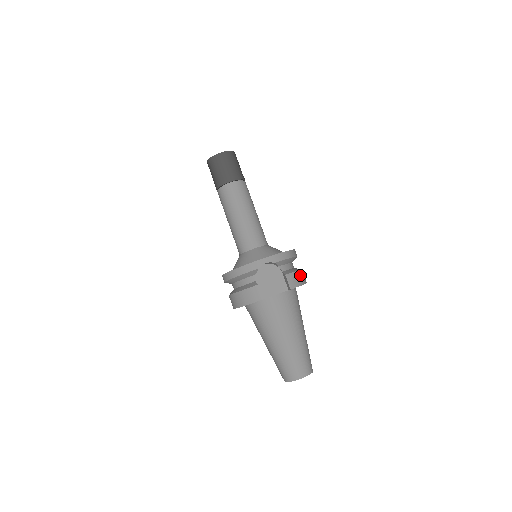
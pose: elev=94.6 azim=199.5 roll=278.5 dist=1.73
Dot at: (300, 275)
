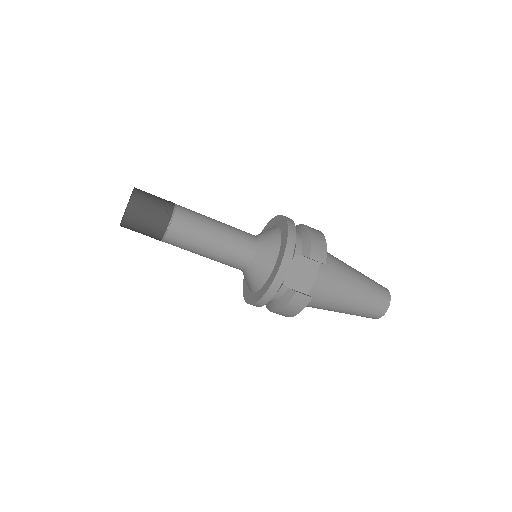
Dot at: (316, 239)
